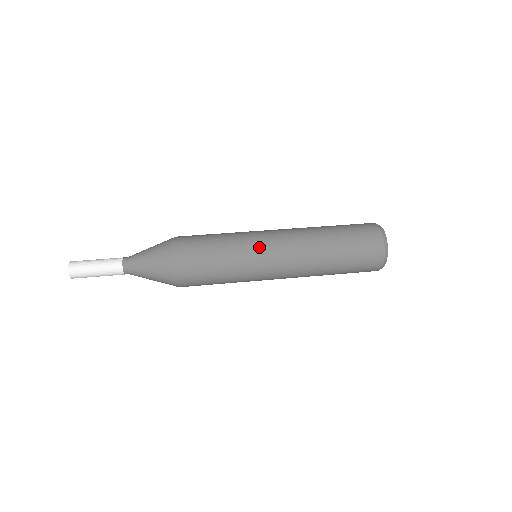
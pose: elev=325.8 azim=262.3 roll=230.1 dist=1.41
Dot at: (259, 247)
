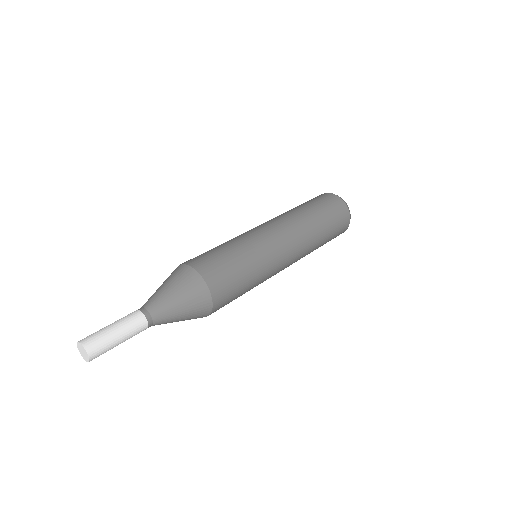
Dot at: (256, 233)
